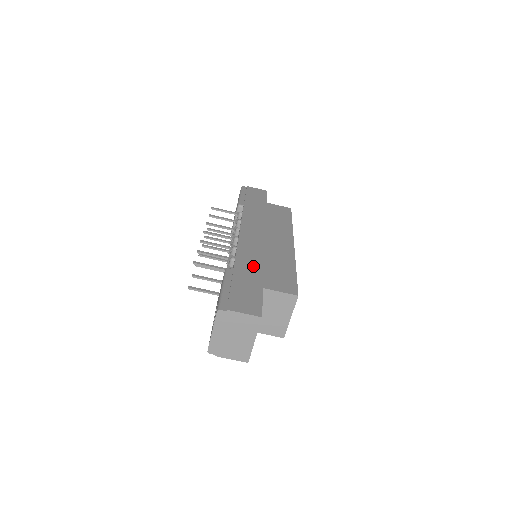
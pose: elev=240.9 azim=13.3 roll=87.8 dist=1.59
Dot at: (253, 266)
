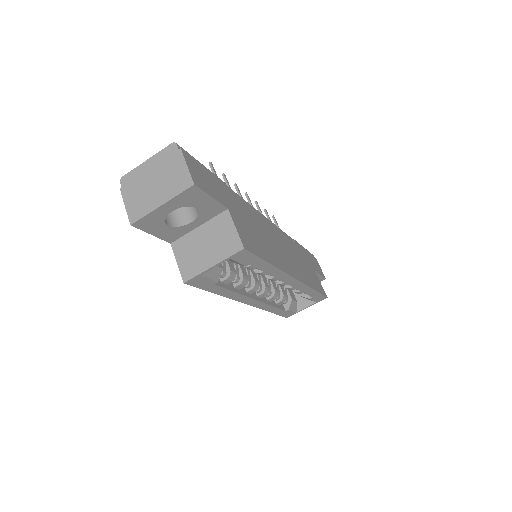
Dot at: (245, 212)
